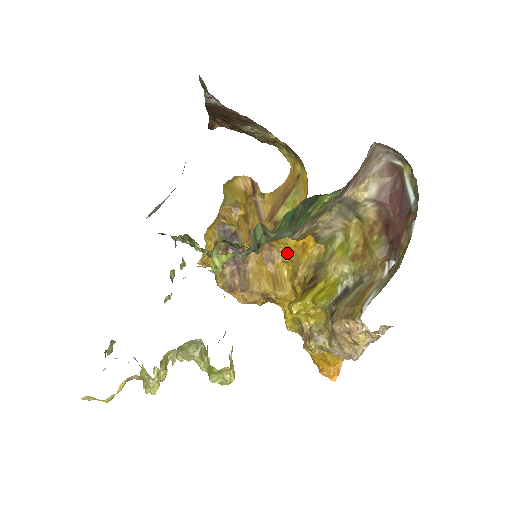
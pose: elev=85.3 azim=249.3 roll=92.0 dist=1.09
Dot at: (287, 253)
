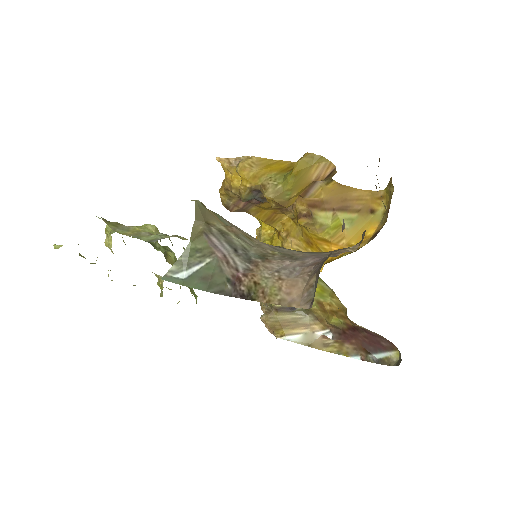
Dot at: occluded
